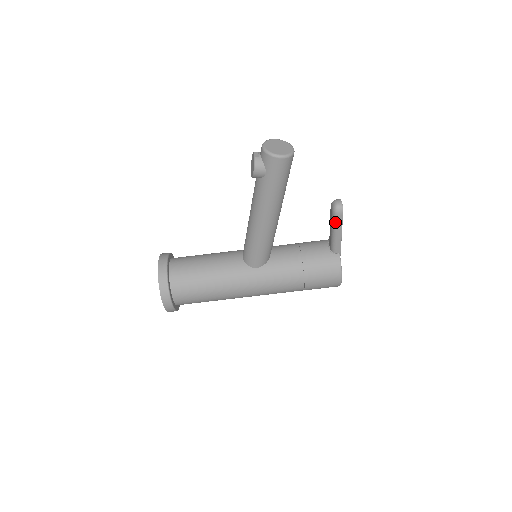
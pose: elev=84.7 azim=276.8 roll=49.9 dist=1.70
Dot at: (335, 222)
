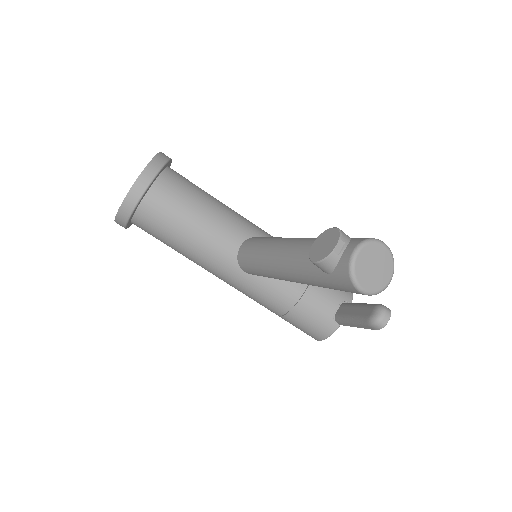
Dot at: (362, 323)
